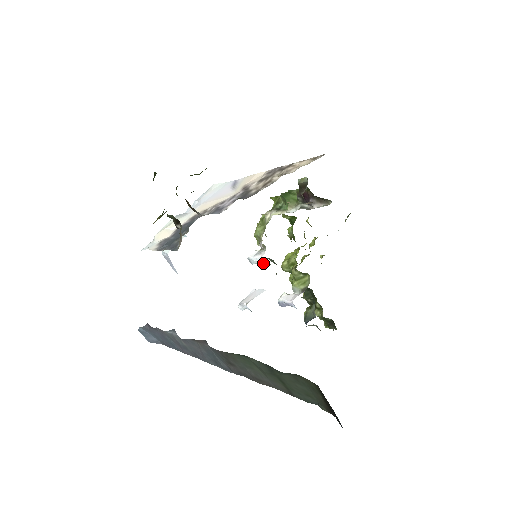
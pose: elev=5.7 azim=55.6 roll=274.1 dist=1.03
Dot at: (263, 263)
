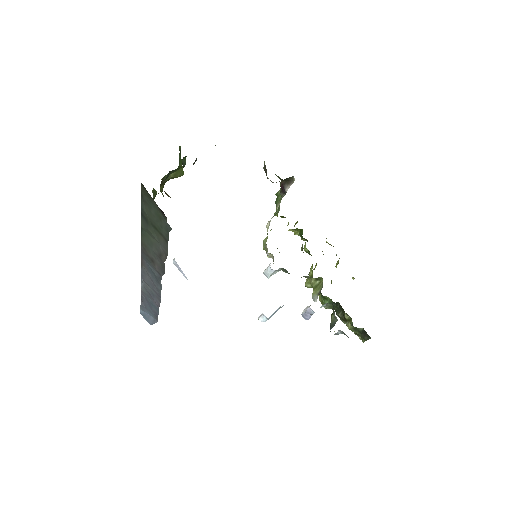
Dot at: (273, 270)
